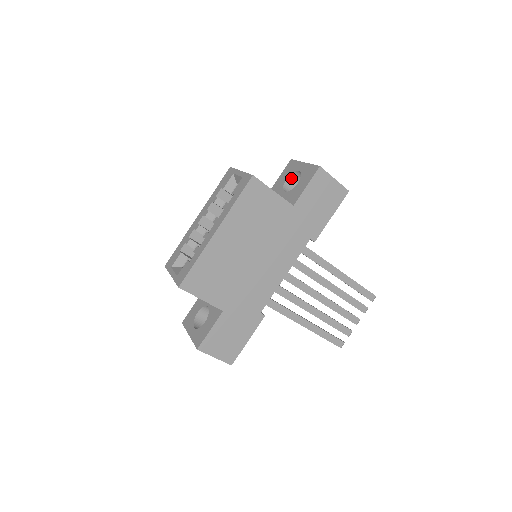
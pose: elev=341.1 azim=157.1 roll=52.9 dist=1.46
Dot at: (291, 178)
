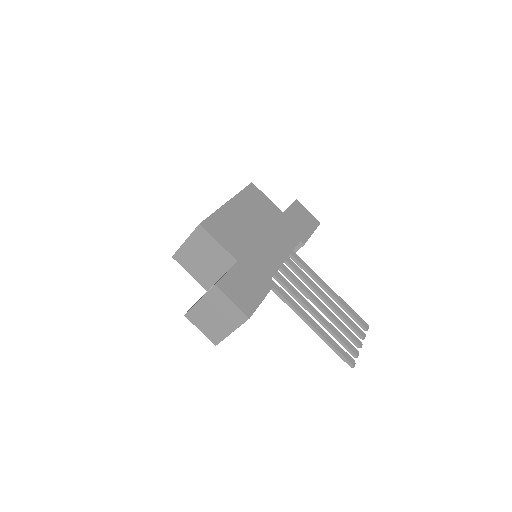
Dot at: occluded
